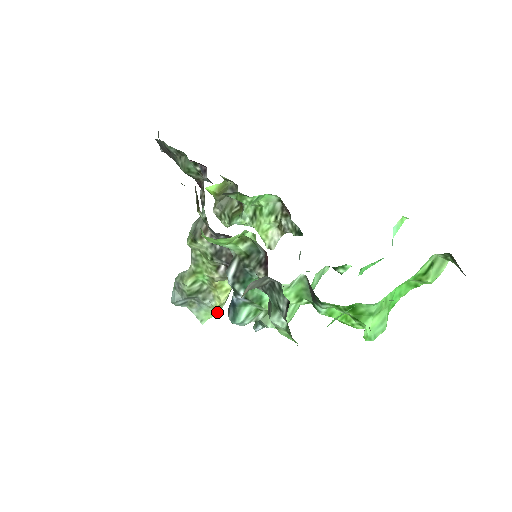
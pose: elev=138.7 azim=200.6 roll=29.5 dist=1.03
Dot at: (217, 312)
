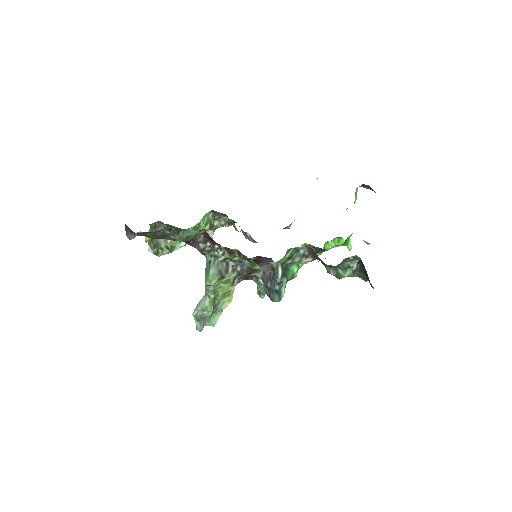
Dot at: (222, 311)
